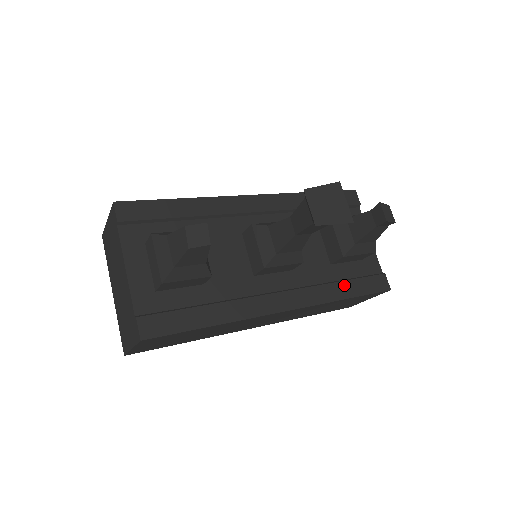
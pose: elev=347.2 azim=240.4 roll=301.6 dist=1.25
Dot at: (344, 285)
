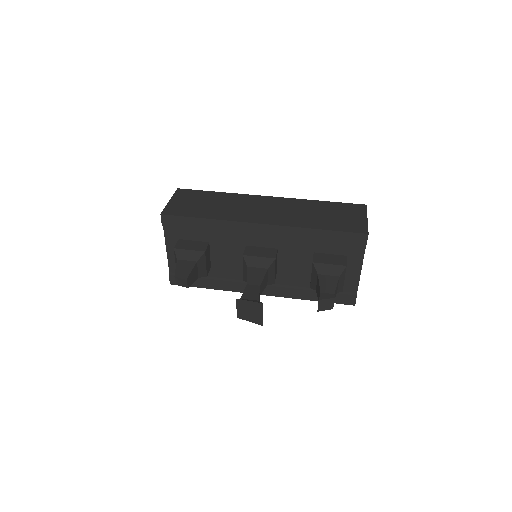
Dot at: (313, 293)
